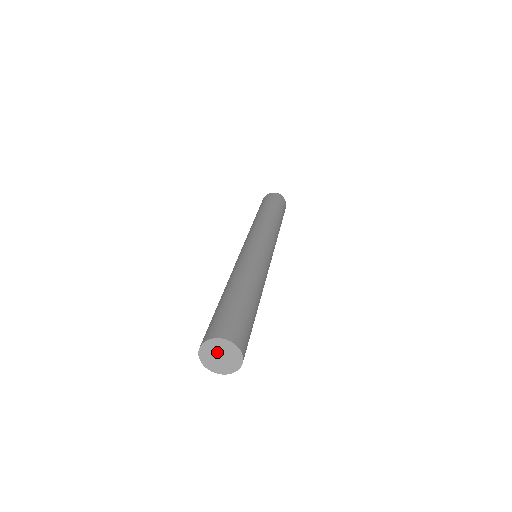
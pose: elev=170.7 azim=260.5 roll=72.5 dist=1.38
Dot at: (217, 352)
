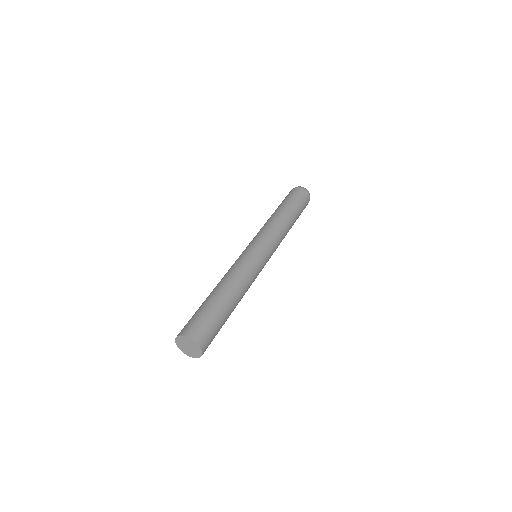
Dot at: (185, 346)
